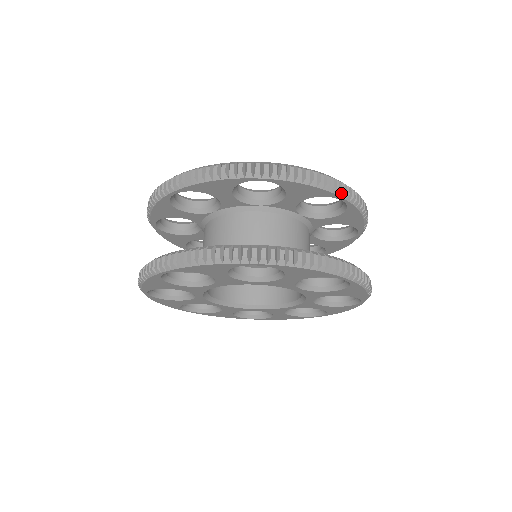
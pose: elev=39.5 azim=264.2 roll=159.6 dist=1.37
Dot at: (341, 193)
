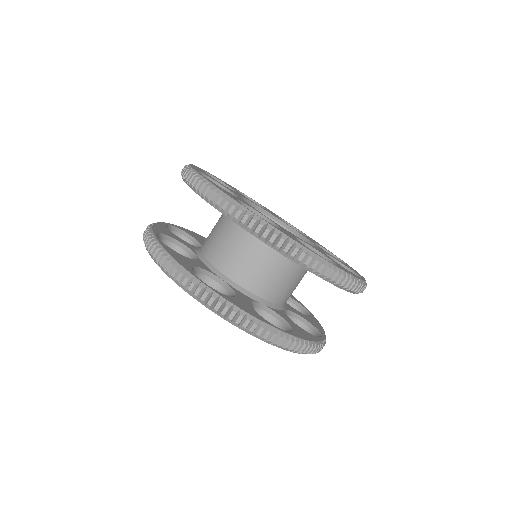
Dot at: occluded
